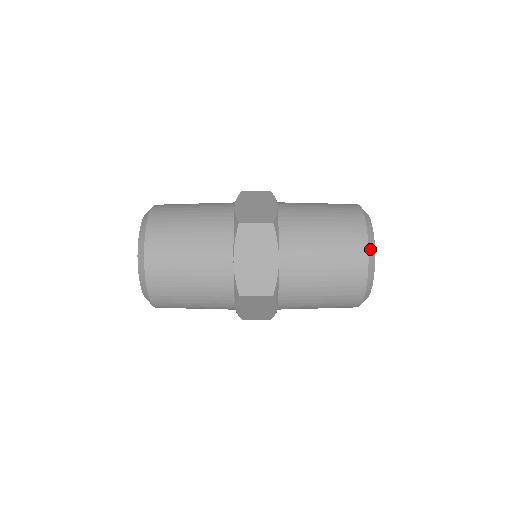
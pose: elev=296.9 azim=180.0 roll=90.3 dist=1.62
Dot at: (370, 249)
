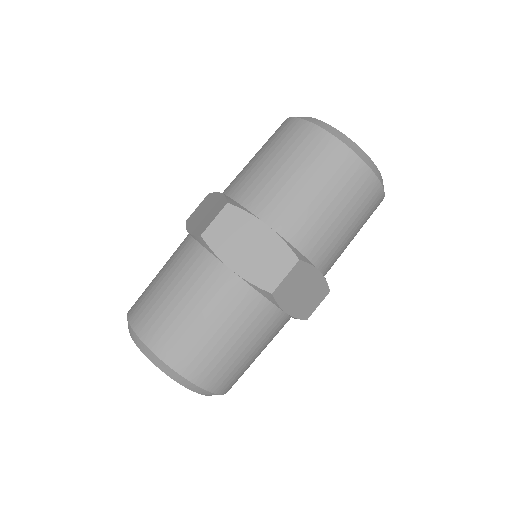
Dot at: (378, 177)
